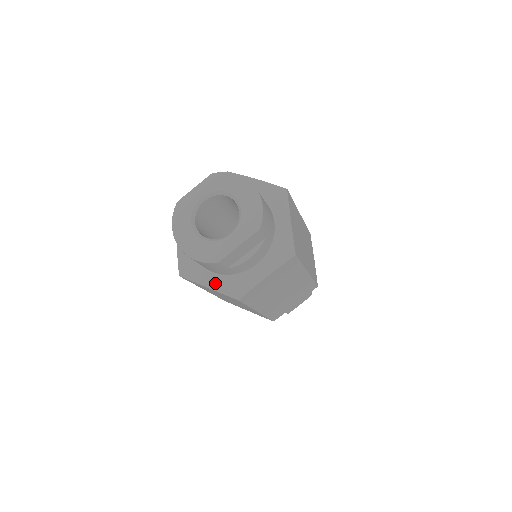
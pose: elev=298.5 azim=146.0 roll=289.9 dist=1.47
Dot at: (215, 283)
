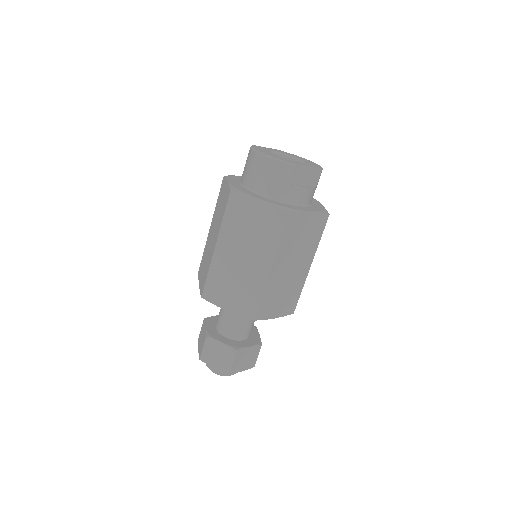
Dot at: (267, 200)
